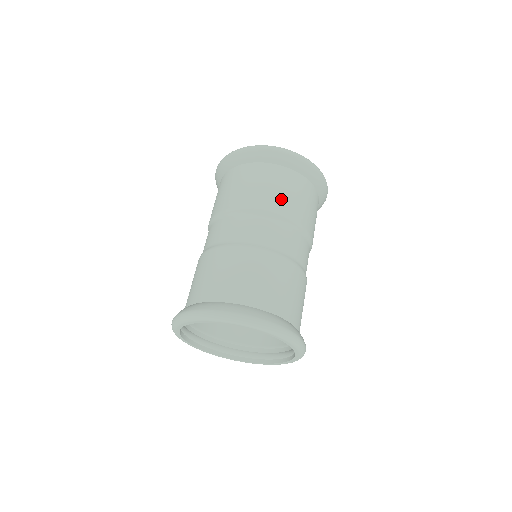
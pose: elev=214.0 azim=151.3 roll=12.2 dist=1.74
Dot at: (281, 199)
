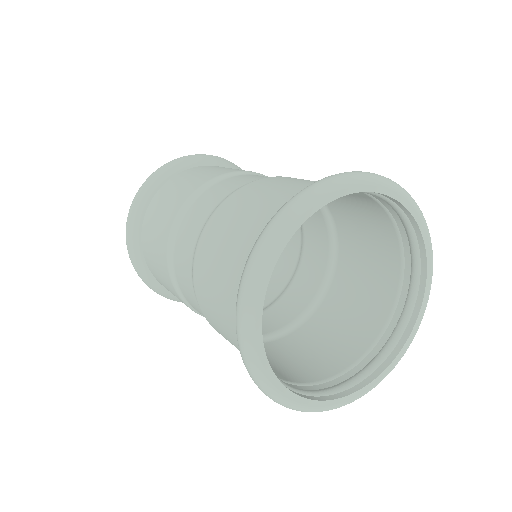
Dot at: occluded
